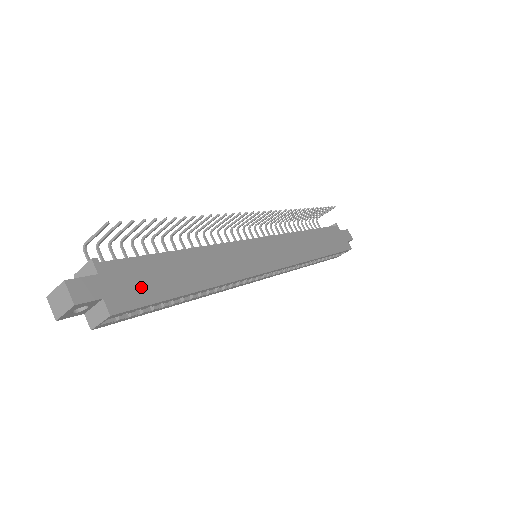
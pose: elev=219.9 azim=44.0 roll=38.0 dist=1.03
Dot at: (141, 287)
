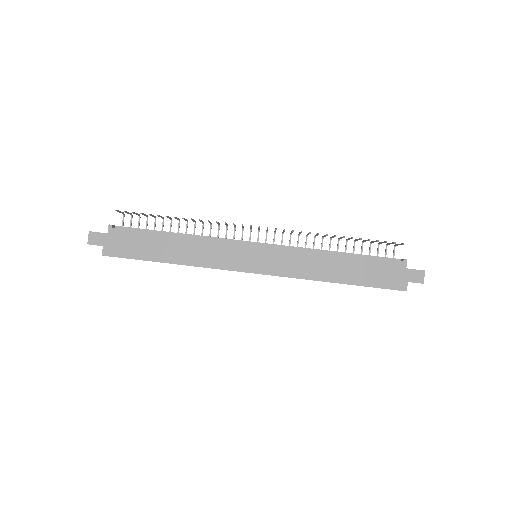
Dot at: (128, 248)
